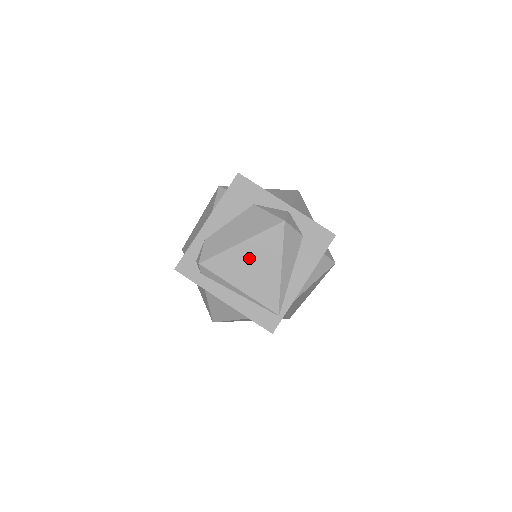
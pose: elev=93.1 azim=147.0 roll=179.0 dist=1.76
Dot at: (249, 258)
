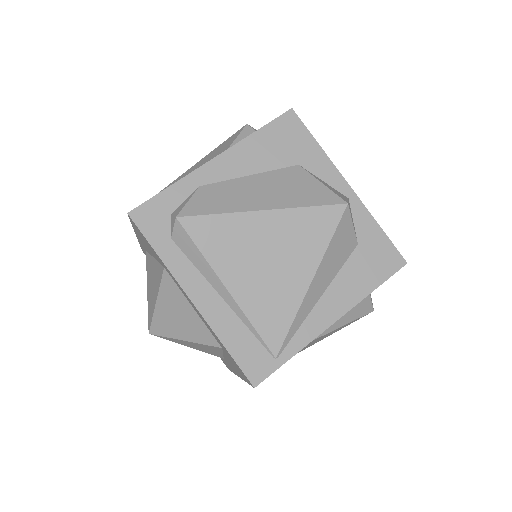
Dot at: (266, 242)
